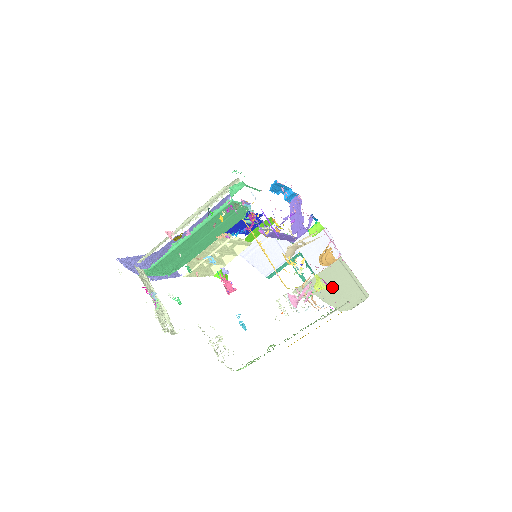
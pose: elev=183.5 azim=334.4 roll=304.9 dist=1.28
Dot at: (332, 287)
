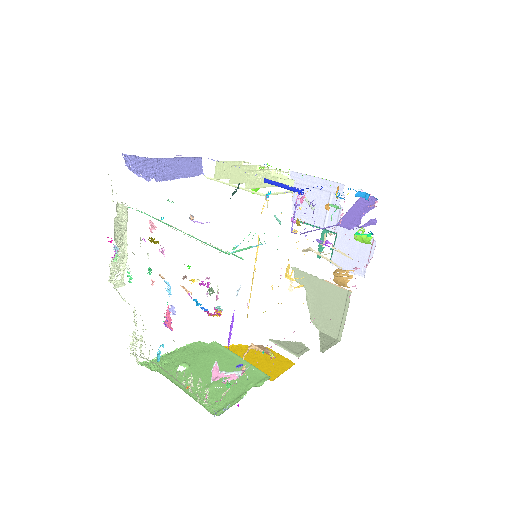
Dot at: (322, 301)
